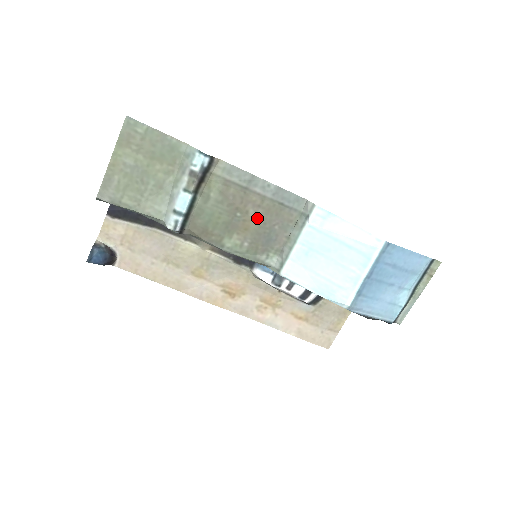
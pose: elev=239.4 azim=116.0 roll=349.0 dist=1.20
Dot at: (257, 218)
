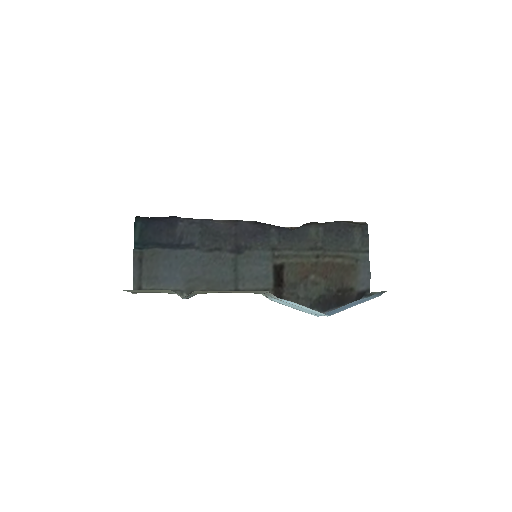
Dot at: (238, 292)
